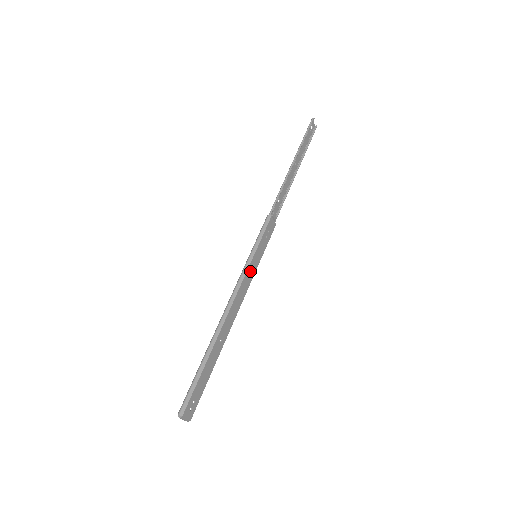
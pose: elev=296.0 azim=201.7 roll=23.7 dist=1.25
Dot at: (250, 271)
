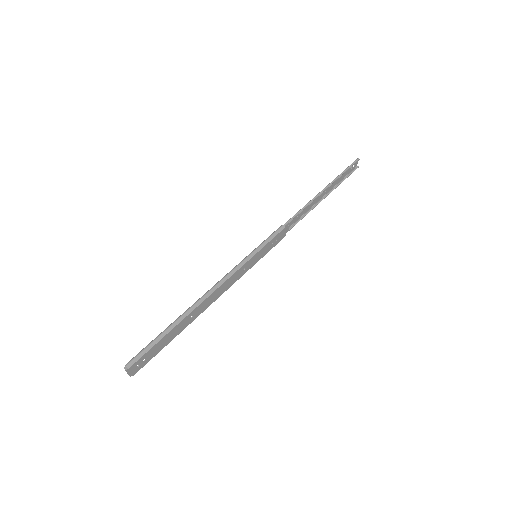
Dot at: (245, 267)
